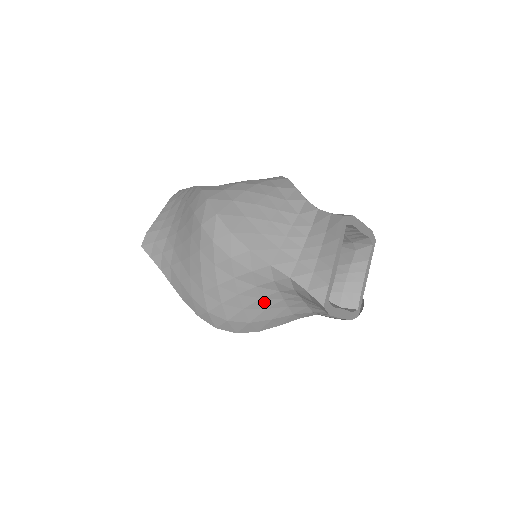
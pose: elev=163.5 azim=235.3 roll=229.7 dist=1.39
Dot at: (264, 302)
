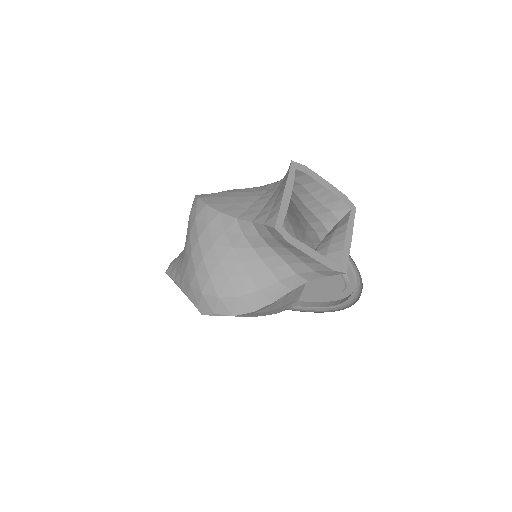
Dot at: (245, 266)
